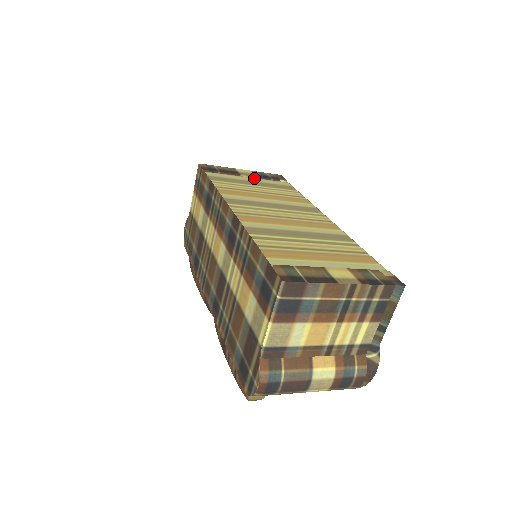
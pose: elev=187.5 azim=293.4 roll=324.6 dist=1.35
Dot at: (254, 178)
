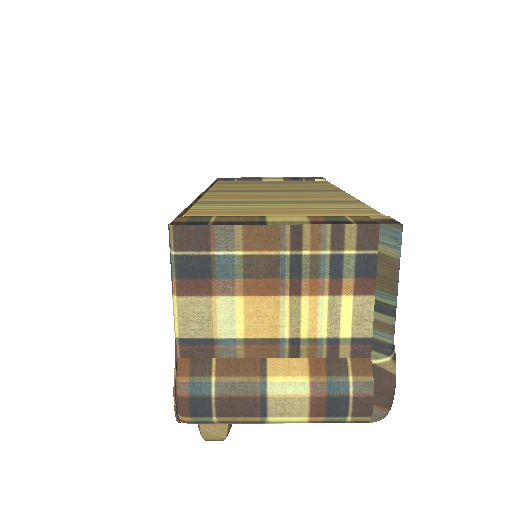
Dot at: (279, 181)
